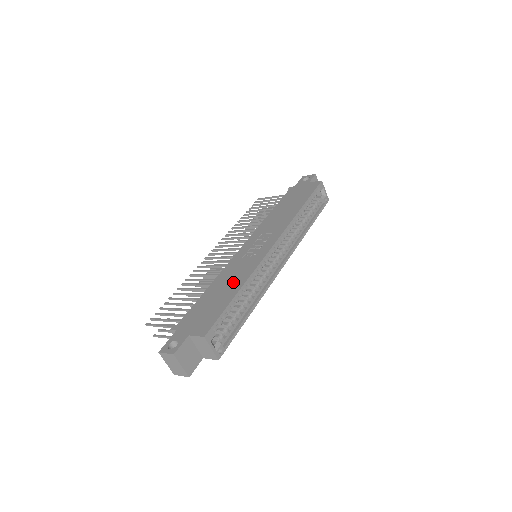
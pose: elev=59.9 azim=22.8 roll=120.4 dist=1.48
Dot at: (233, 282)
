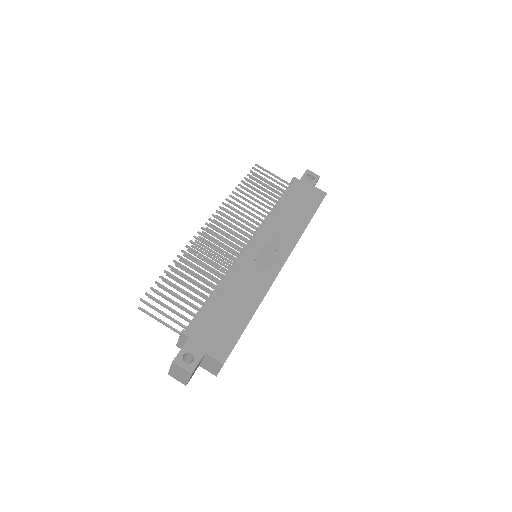
Dot at: (246, 297)
